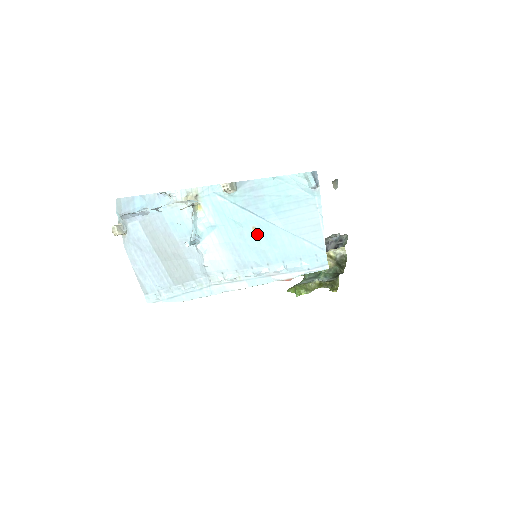
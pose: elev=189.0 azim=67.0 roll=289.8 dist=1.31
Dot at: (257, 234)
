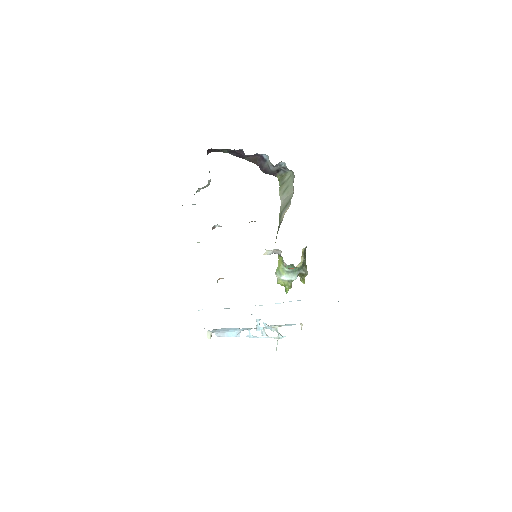
Dot at: occluded
